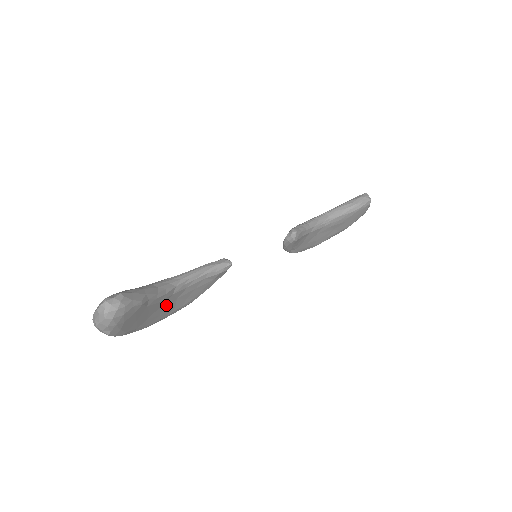
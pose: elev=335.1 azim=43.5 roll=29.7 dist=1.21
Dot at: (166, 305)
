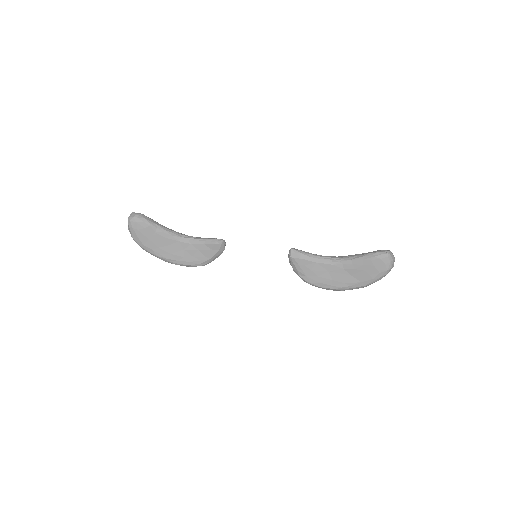
Dot at: (175, 248)
